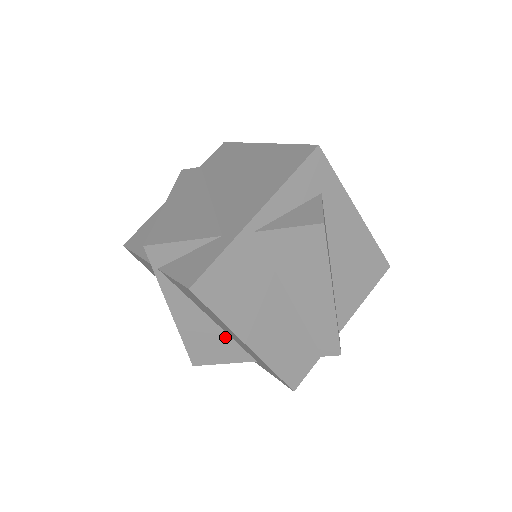
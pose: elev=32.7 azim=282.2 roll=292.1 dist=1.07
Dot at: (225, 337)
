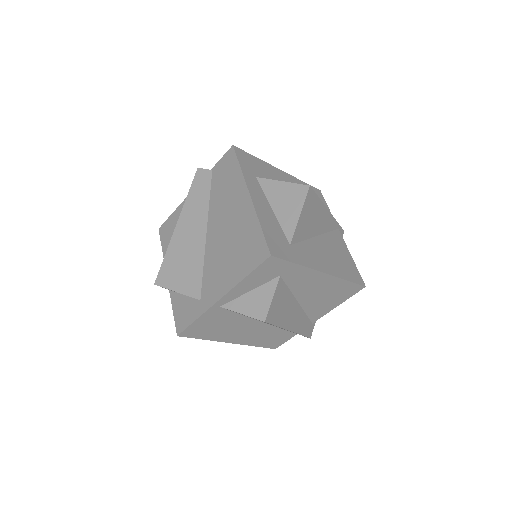
Dot at: occluded
